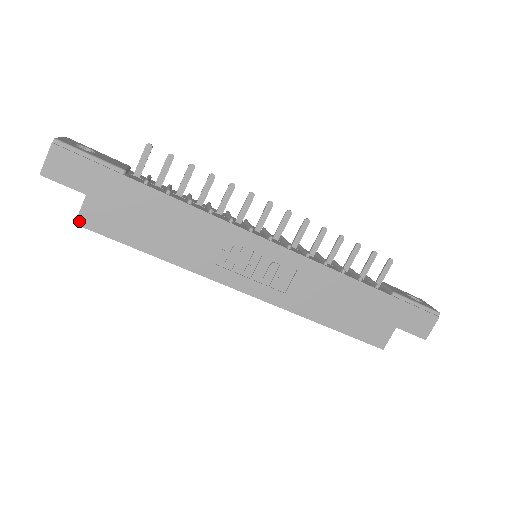
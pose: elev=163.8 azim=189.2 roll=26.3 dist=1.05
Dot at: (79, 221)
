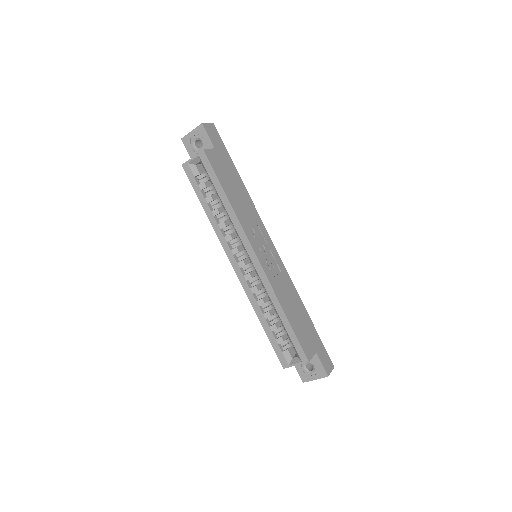
Dot at: (206, 151)
